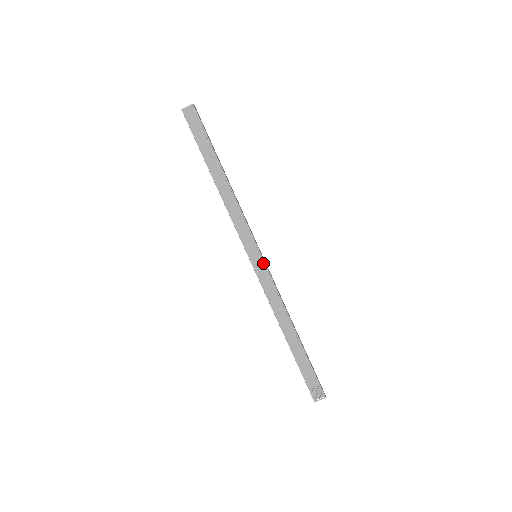
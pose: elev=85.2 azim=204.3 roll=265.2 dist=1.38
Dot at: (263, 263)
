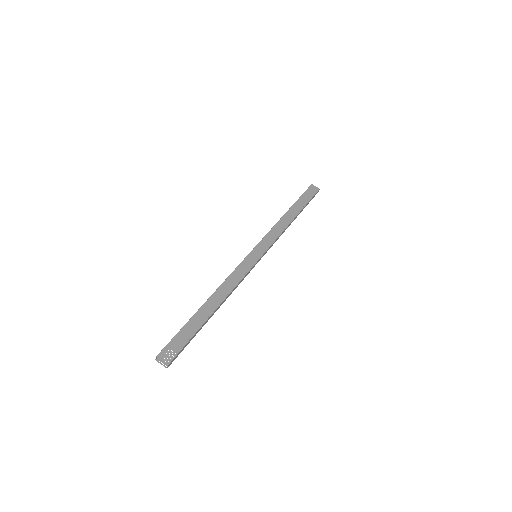
Dot at: (256, 261)
